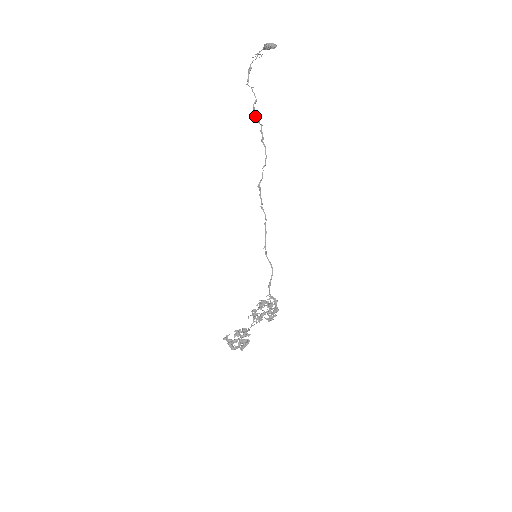
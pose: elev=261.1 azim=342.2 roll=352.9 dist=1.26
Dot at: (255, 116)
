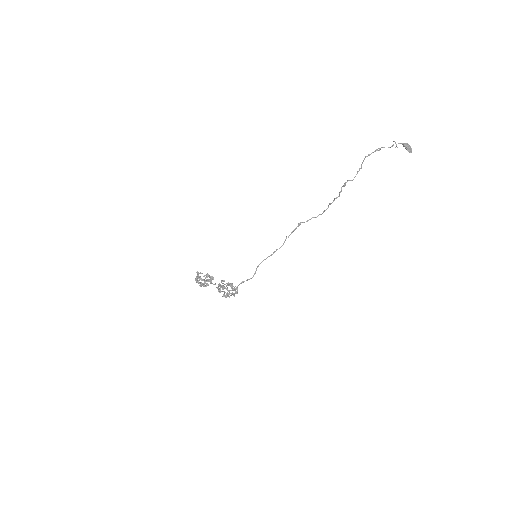
Dot at: (342, 186)
